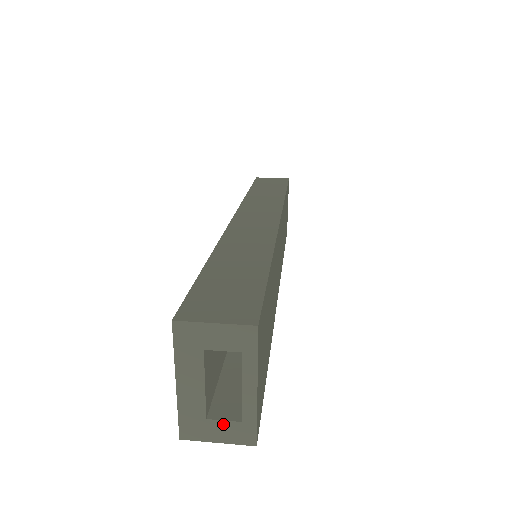
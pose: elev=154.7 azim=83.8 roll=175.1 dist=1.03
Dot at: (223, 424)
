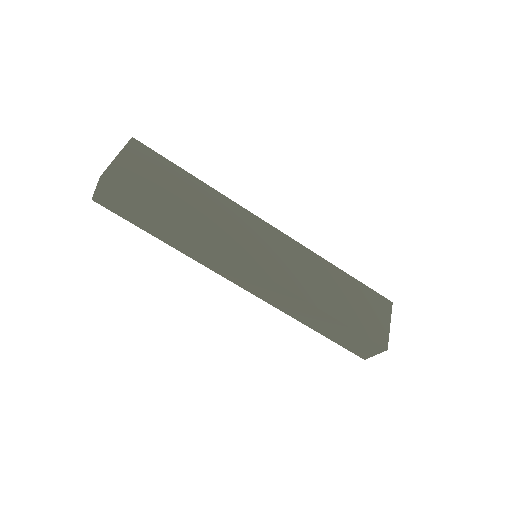
Dot at: occluded
